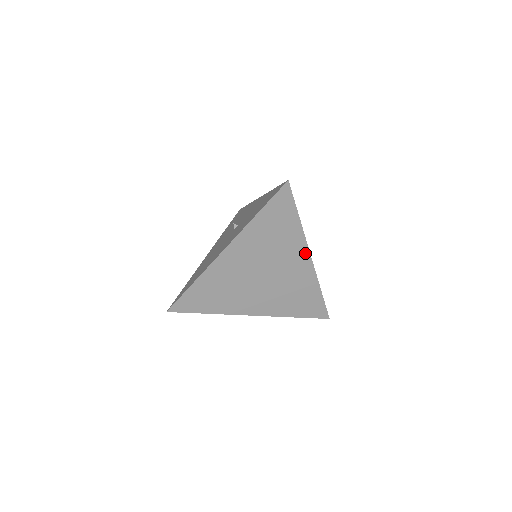
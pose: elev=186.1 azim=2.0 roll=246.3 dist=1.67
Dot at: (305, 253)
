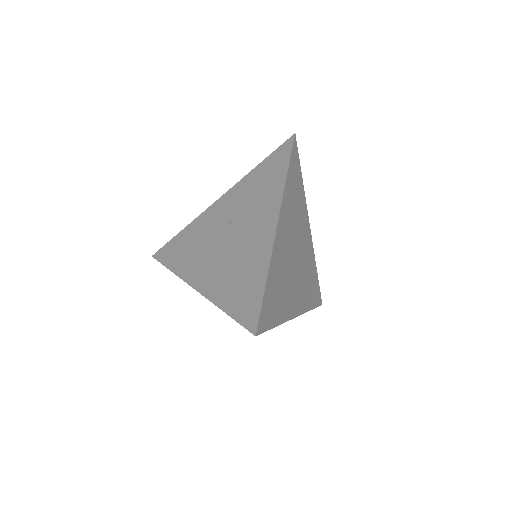
Dot at: (307, 222)
